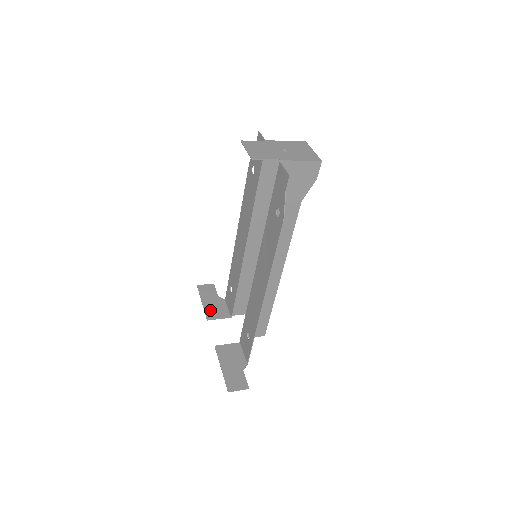
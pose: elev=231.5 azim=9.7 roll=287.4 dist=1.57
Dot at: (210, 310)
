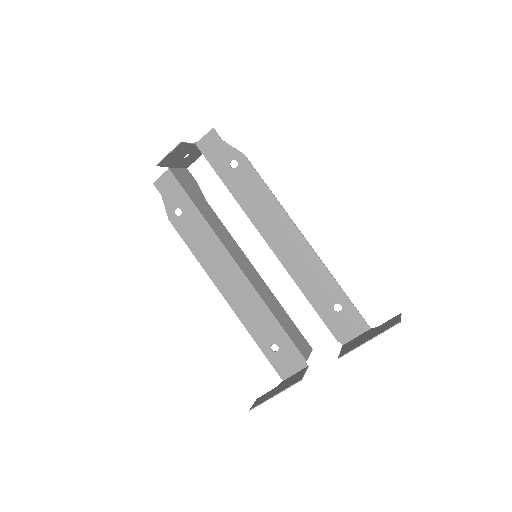
Dot at: (289, 384)
